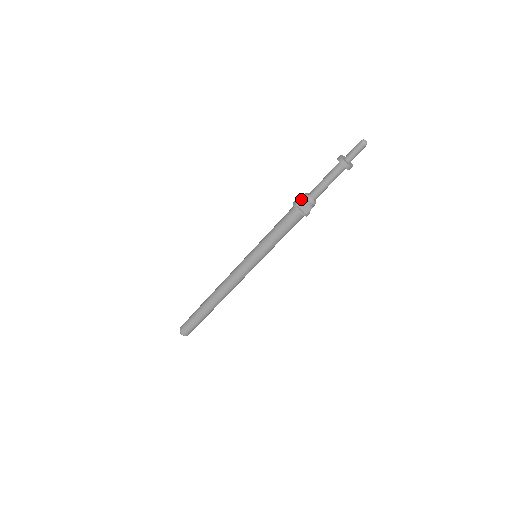
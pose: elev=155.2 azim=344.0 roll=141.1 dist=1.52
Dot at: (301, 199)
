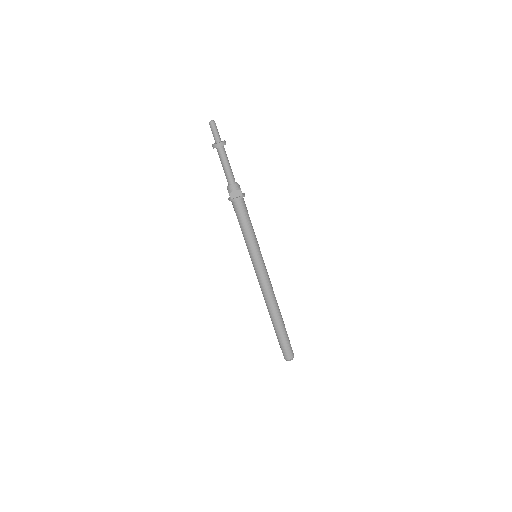
Dot at: (229, 193)
